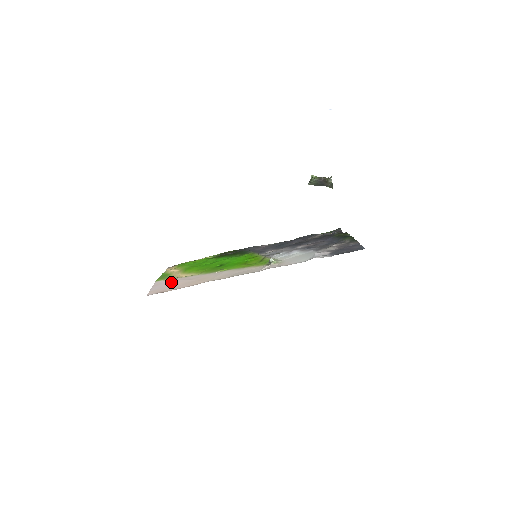
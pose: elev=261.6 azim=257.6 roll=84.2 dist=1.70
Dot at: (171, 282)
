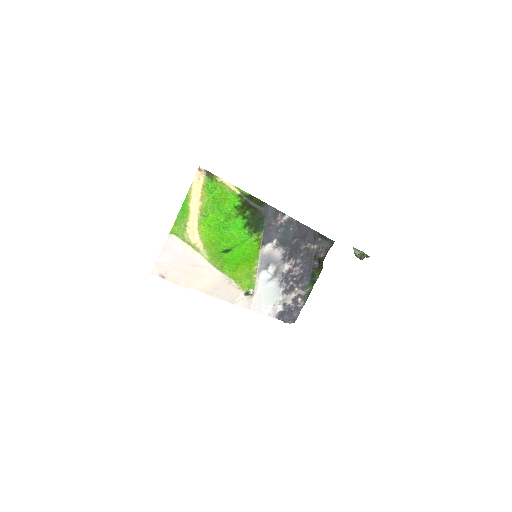
Dot at: (178, 256)
